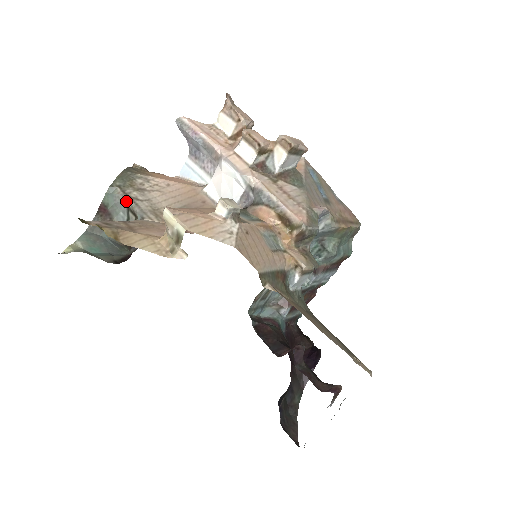
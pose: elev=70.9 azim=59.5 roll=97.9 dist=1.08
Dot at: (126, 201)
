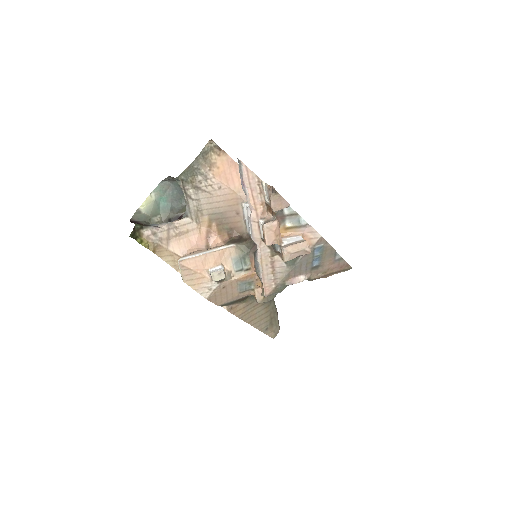
Dot at: (184, 194)
